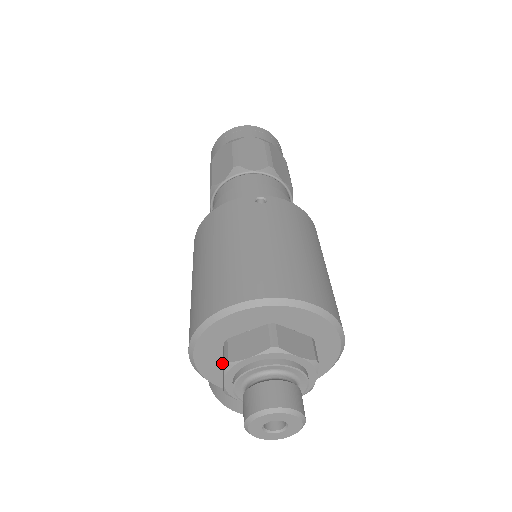
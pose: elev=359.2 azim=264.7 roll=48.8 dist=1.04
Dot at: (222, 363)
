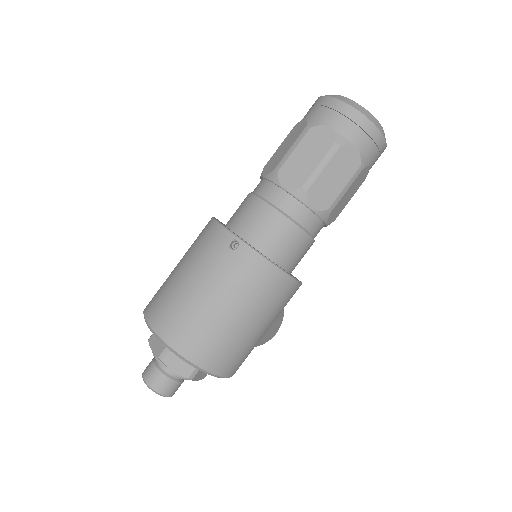
Dot at: occluded
